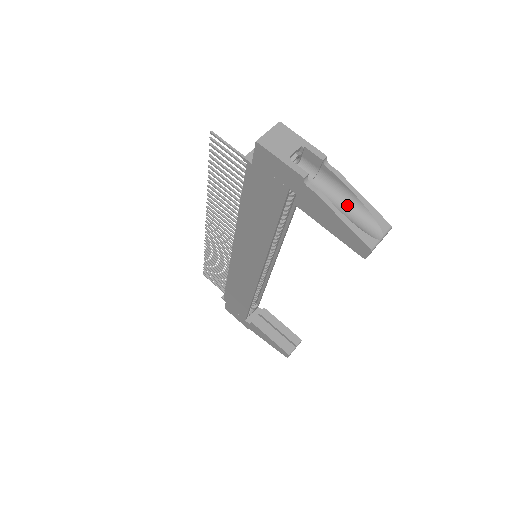
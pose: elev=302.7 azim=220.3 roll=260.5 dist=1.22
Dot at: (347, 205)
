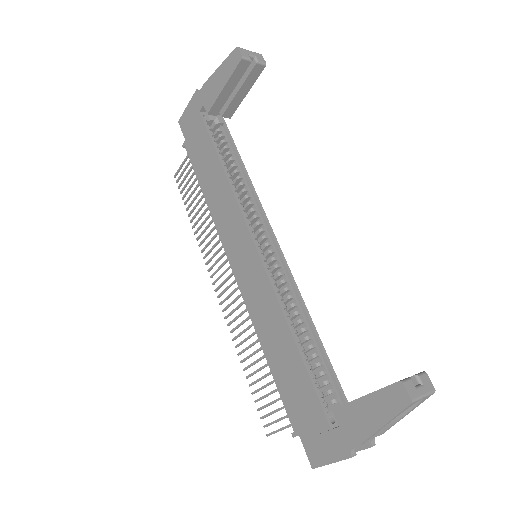
Dot at: occluded
